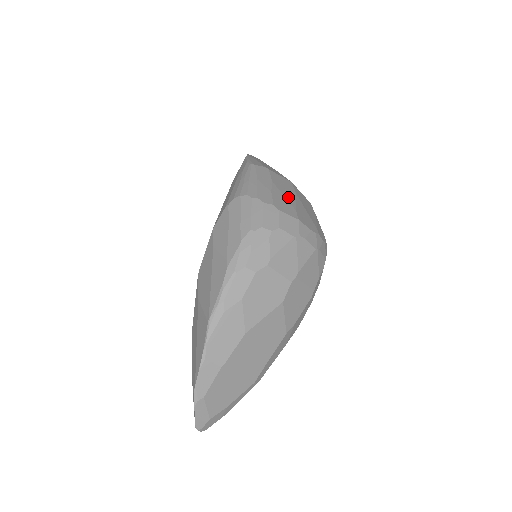
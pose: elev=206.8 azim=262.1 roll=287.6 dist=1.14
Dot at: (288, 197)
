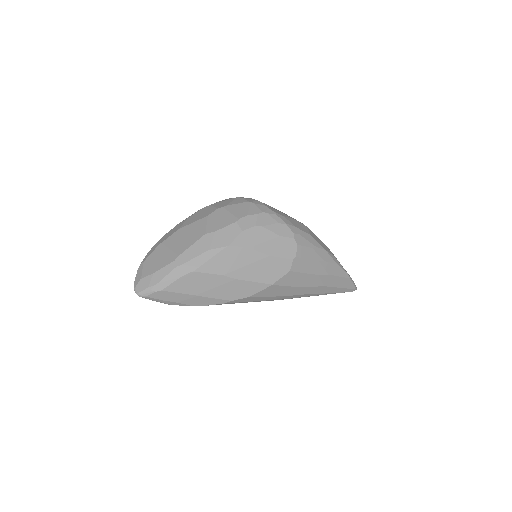
Dot at: occluded
